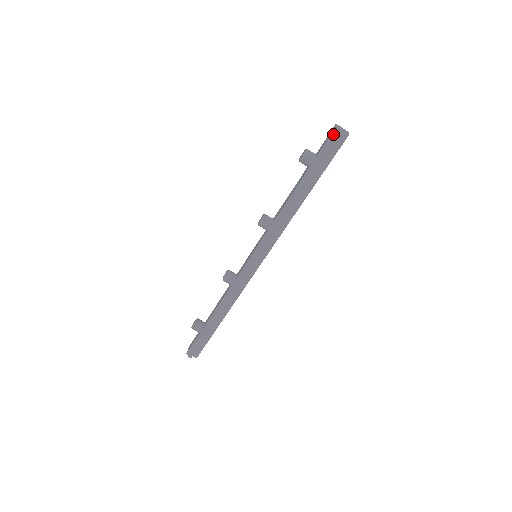
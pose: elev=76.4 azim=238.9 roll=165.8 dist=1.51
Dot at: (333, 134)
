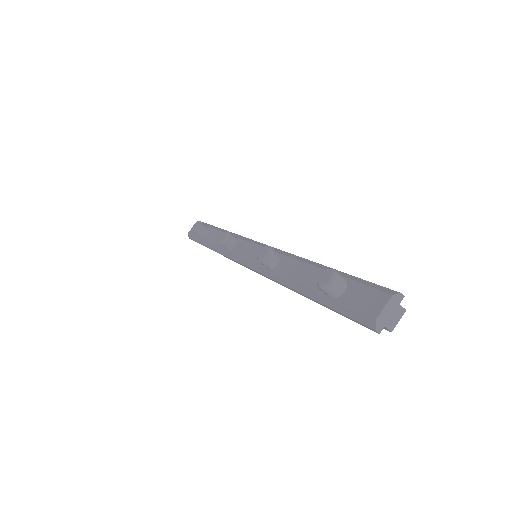
Dot at: (366, 319)
